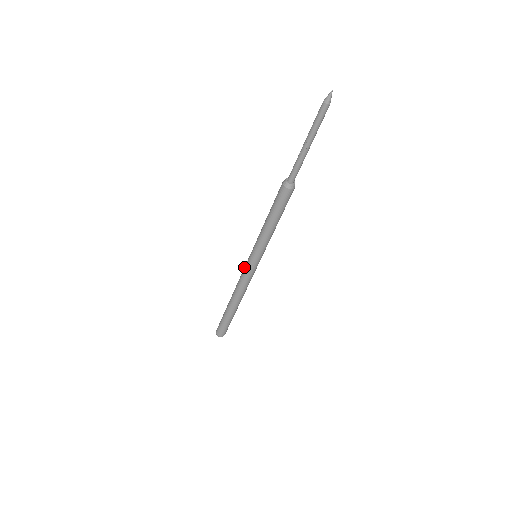
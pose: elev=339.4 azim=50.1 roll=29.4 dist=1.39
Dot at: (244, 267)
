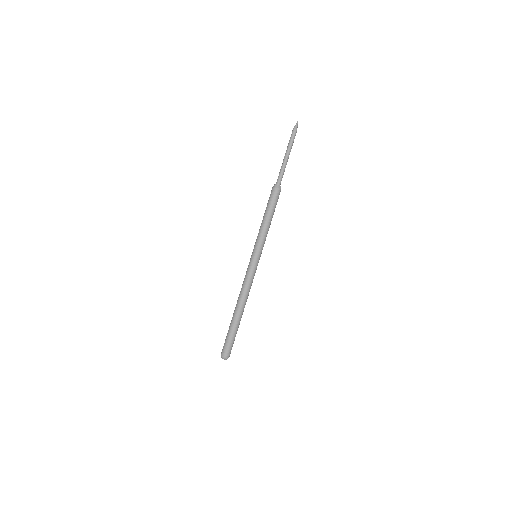
Dot at: (247, 270)
